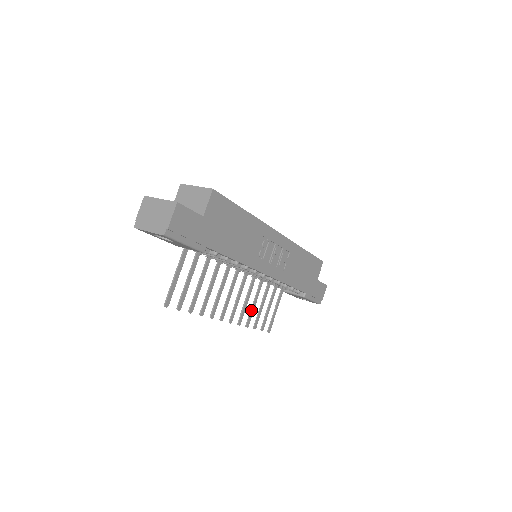
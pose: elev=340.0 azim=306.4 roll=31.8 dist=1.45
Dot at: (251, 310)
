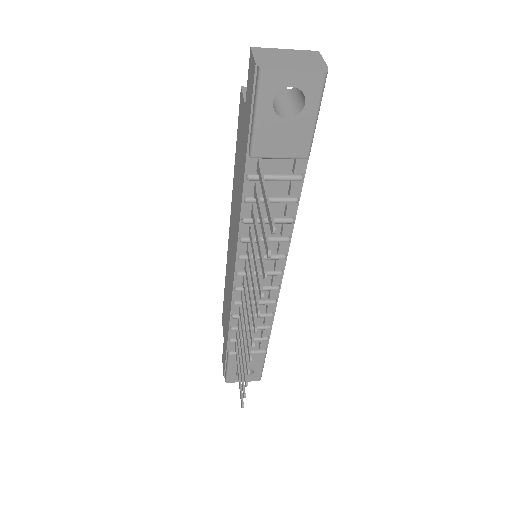
Dot at: (246, 348)
